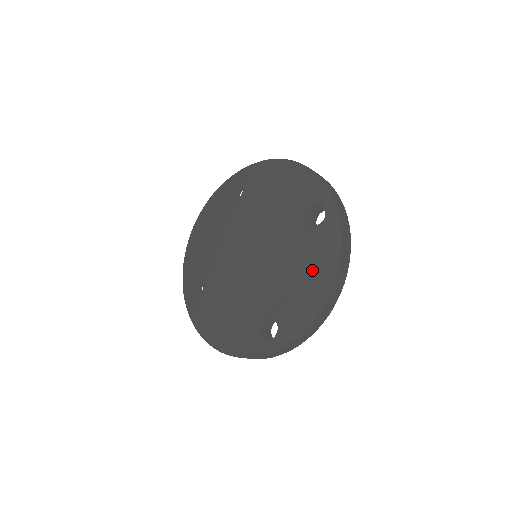
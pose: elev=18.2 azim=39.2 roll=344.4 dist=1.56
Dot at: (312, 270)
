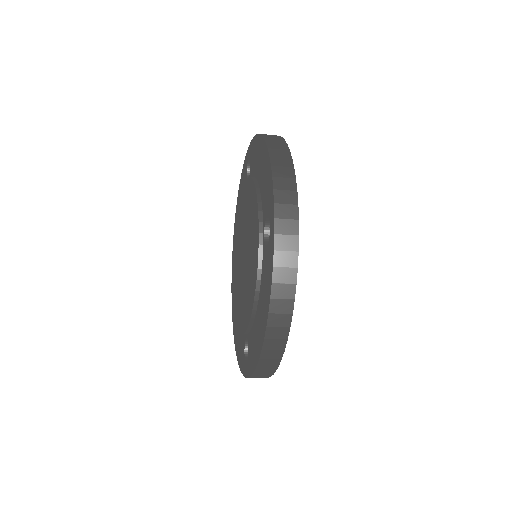
Dot at: (260, 303)
